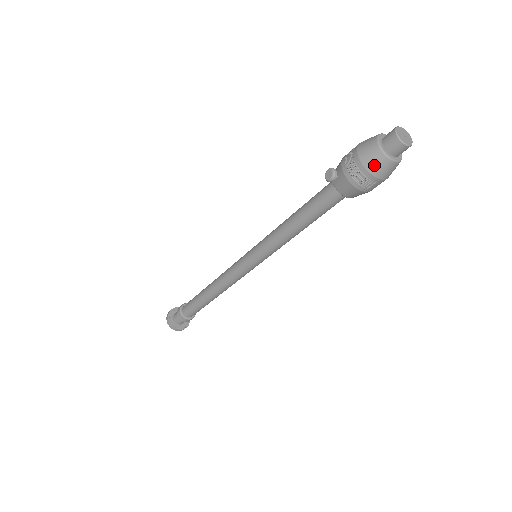
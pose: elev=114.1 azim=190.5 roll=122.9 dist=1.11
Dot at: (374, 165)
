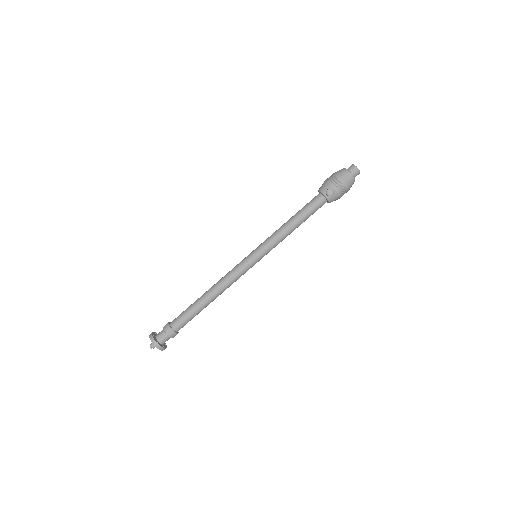
Dot at: (350, 184)
